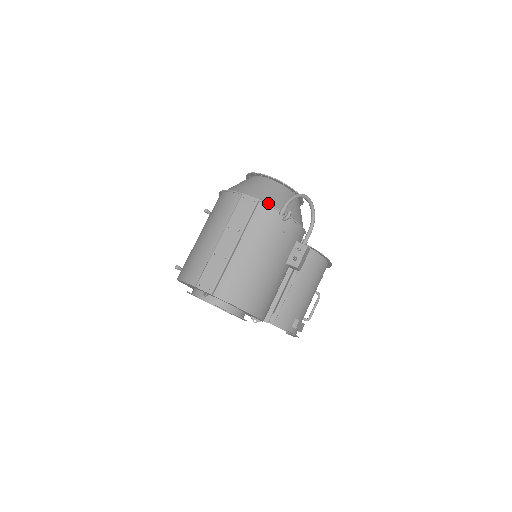
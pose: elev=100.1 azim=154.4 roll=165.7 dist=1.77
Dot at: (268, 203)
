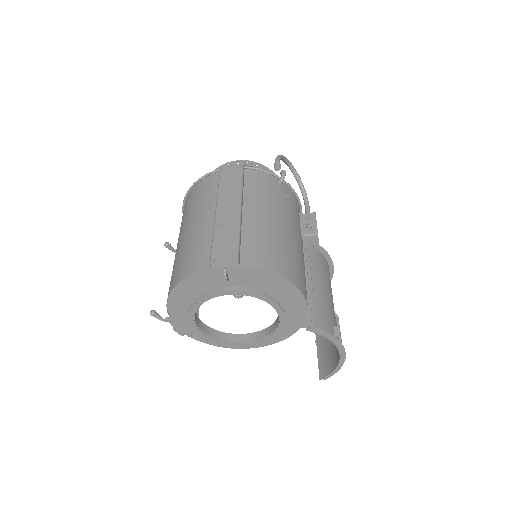
Dot at: (255, 167)
